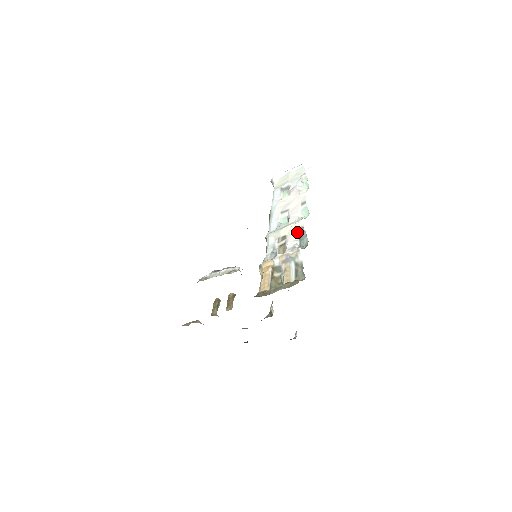
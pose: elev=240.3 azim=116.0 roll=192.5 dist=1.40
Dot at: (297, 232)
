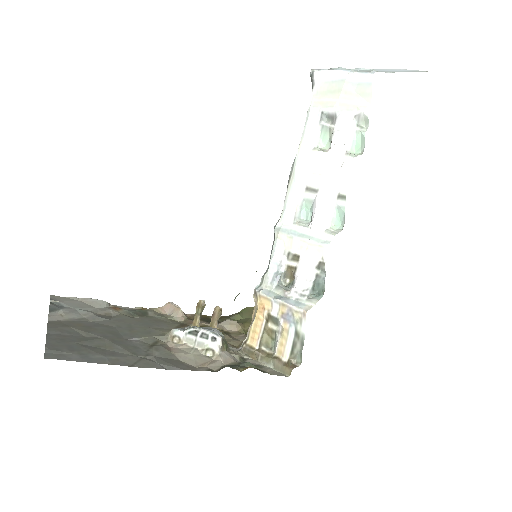
Dot at: (314, 265)
